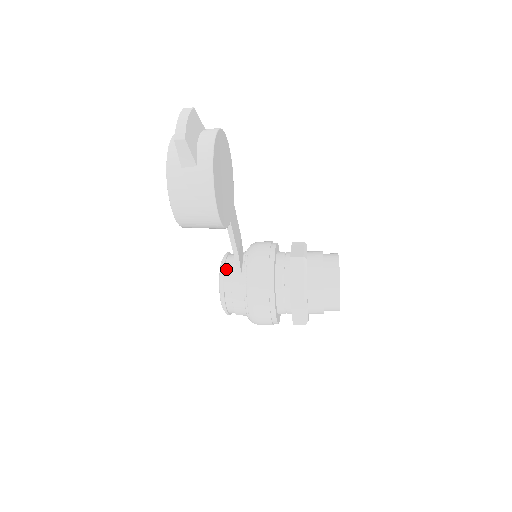
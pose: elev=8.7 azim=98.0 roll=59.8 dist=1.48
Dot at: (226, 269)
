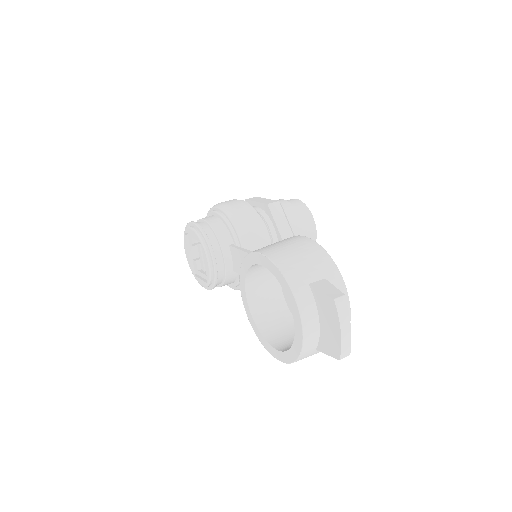
Dot at: (218, 267)
